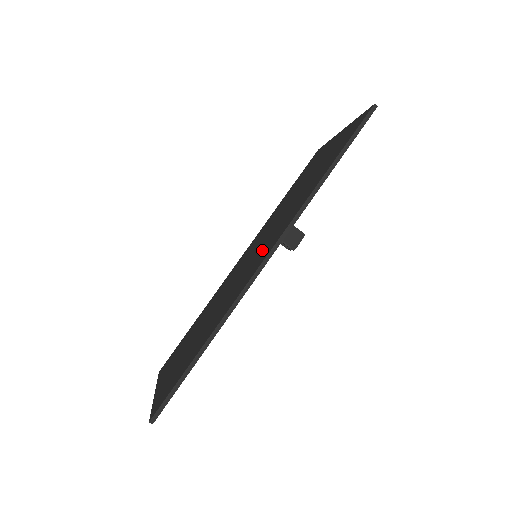
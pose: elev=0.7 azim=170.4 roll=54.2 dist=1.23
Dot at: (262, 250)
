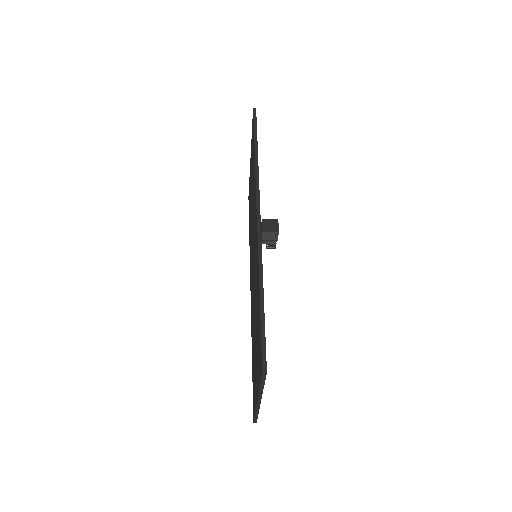
Dot at: (254, 233)
